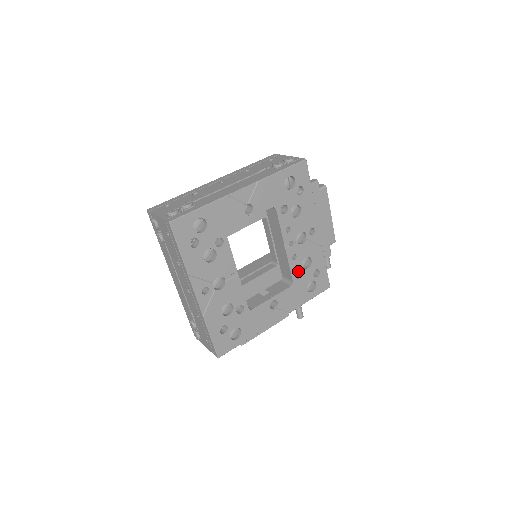
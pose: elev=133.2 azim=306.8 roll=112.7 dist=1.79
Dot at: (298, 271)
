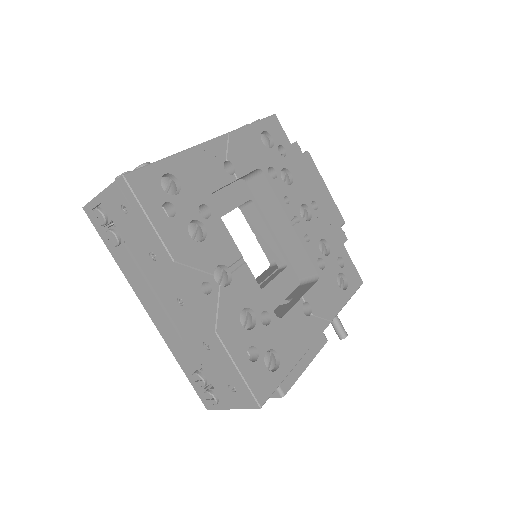
Dot at: (317, 263)
